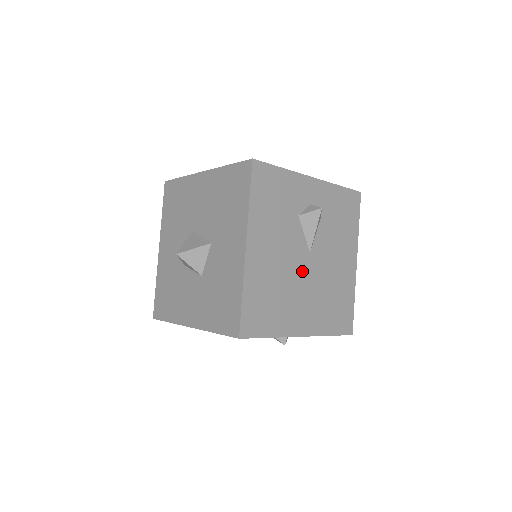
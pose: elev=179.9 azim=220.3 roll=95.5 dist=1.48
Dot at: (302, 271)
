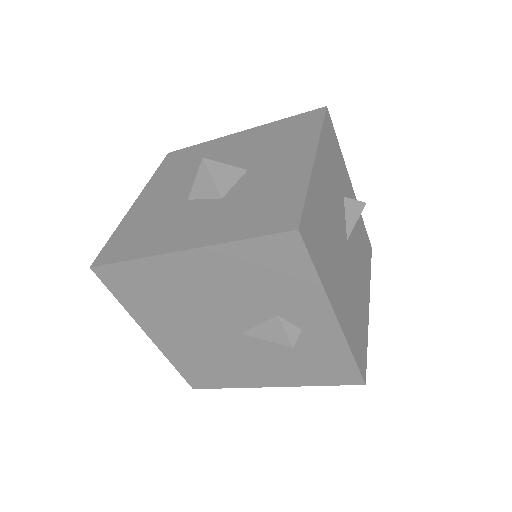
Dot at: (342, 248)
